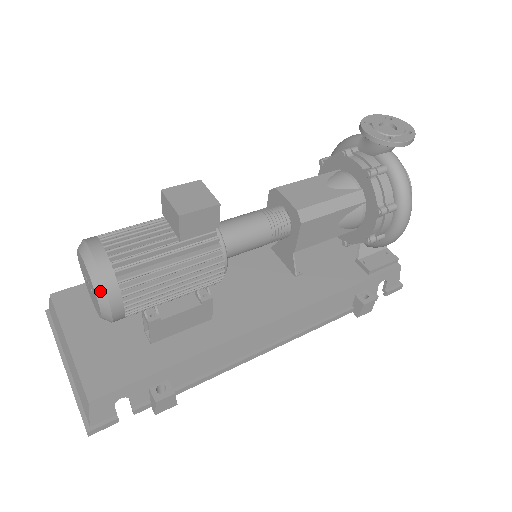
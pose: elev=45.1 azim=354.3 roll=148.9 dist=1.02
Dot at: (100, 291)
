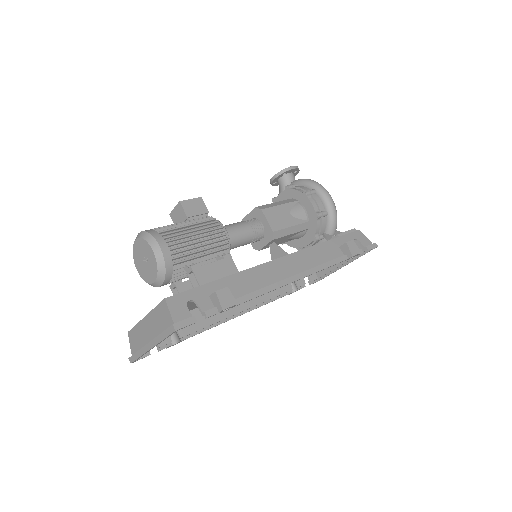
Dot at: (149, 238)
